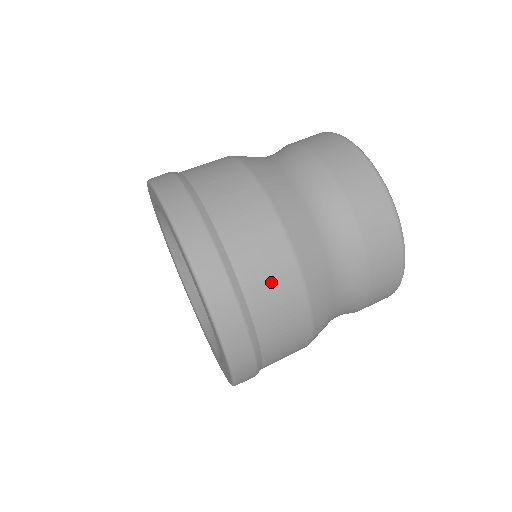
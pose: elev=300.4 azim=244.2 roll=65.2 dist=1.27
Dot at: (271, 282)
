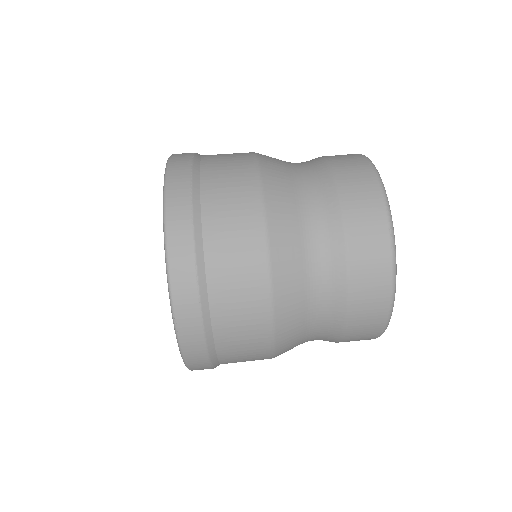
Dot at: (245, 356)
